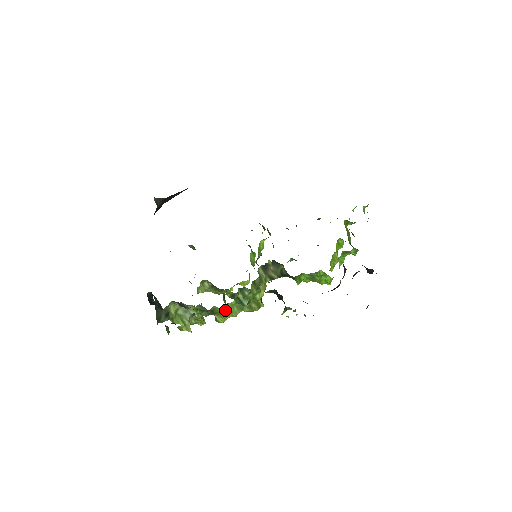
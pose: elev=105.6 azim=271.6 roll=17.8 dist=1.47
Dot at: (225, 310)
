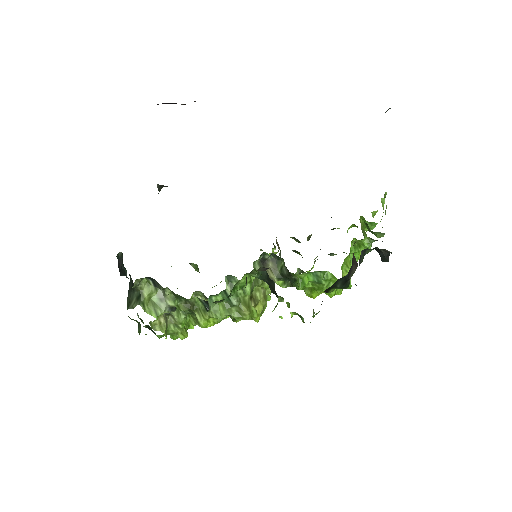
Dot at: (206, 301)
